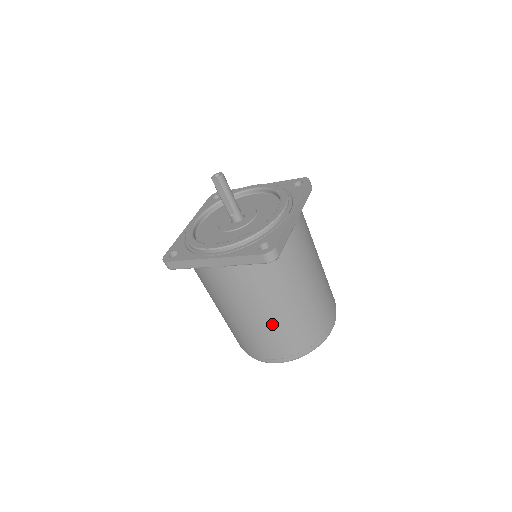
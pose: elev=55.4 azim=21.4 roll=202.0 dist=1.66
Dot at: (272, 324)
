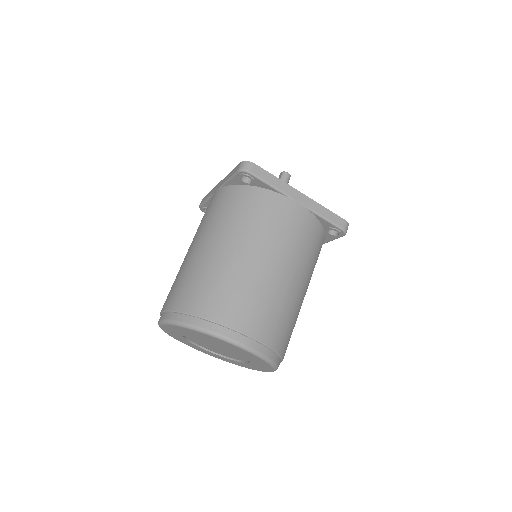
Dot at: (197, 259)
